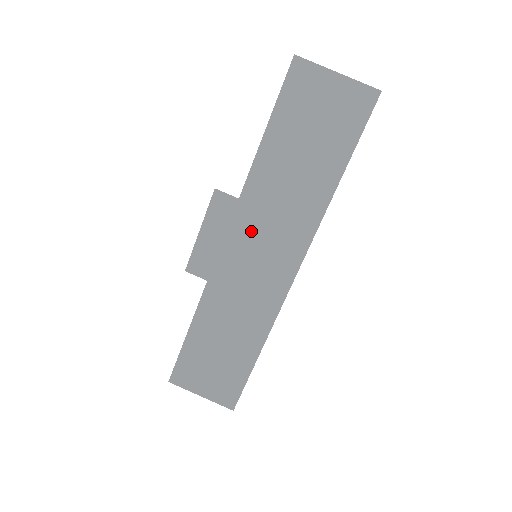
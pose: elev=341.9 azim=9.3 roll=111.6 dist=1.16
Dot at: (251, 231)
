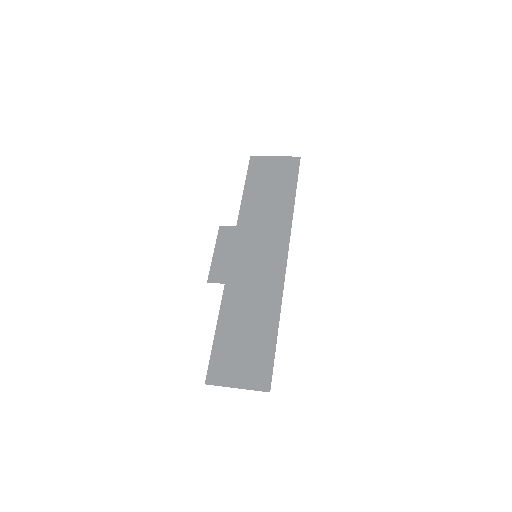
Dot at: (249, 242)
